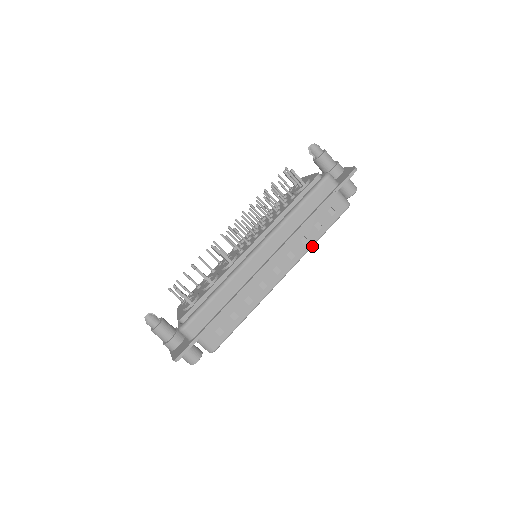
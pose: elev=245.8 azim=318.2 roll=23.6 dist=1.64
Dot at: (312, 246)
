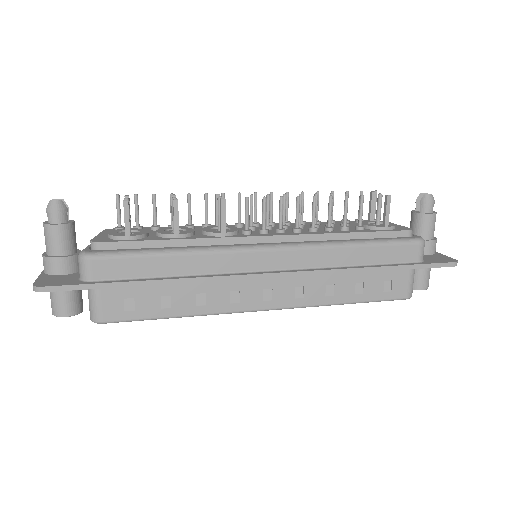
Dot at: (331, 304)
